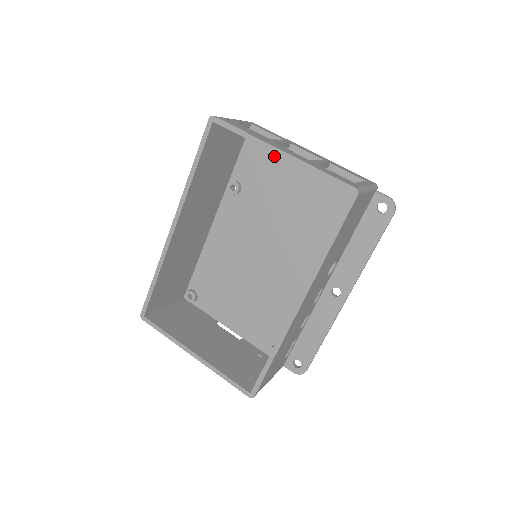
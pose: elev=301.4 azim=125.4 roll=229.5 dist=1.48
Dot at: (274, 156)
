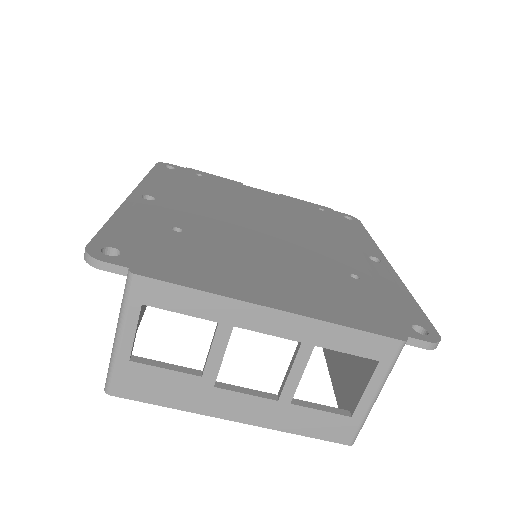
Dot at: occluded
